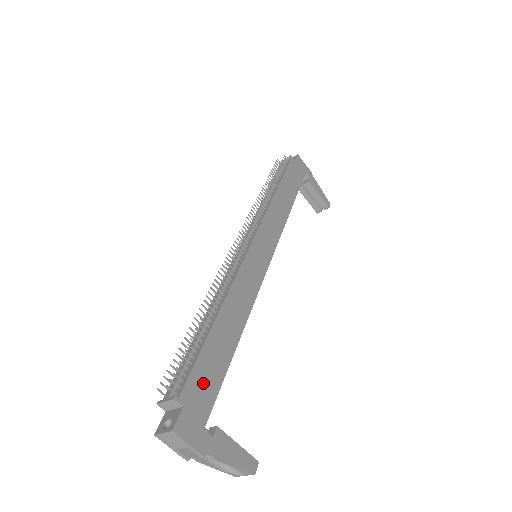
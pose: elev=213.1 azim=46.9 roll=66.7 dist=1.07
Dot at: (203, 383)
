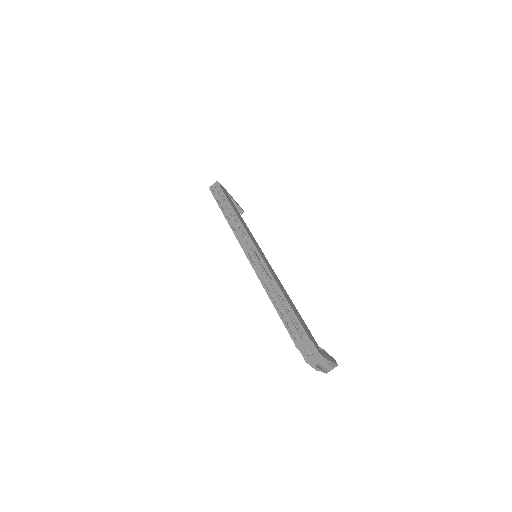
Dot at: (306, 329)
